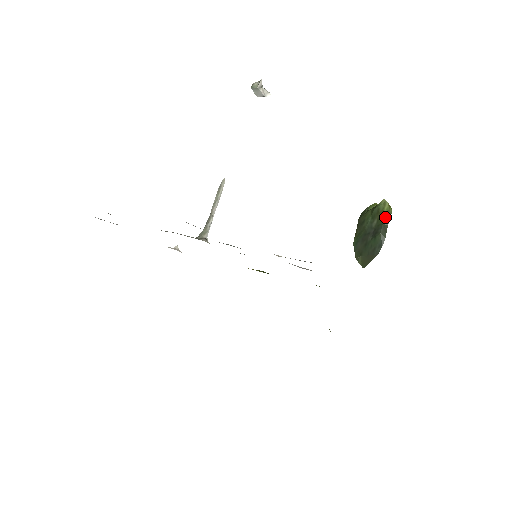
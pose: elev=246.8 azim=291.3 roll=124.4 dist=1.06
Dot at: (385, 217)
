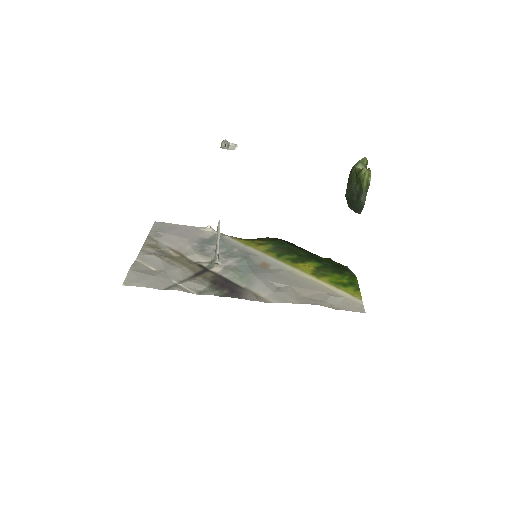
Dot at: (365, 186)
